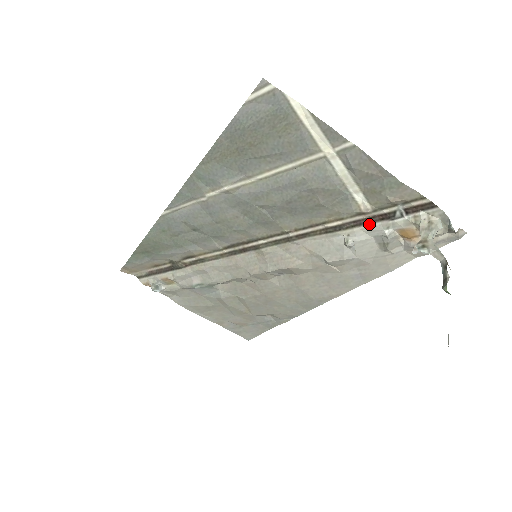
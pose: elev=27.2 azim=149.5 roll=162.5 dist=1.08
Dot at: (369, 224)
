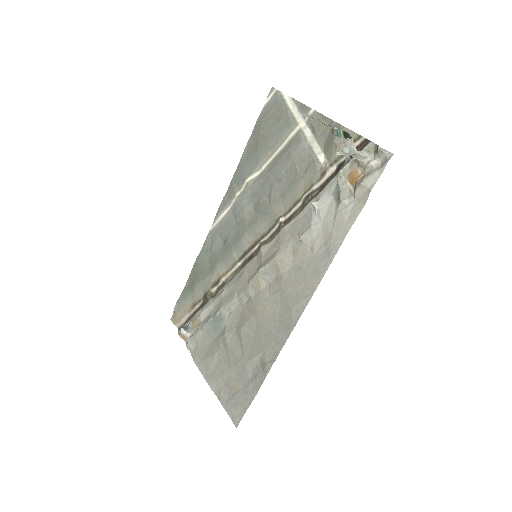
Dot at: (329, 182)
